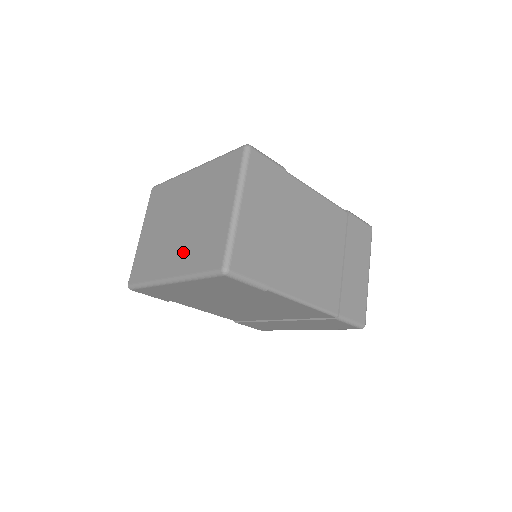
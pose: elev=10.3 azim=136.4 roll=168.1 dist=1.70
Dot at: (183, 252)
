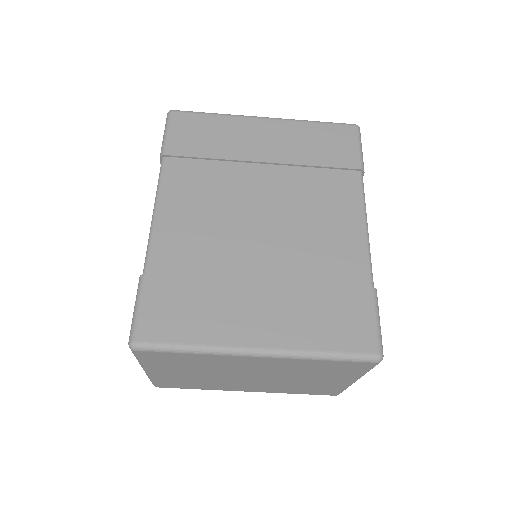
Dot at: occluded
